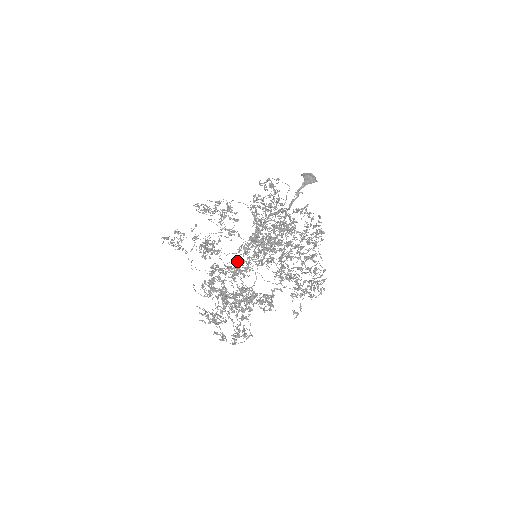
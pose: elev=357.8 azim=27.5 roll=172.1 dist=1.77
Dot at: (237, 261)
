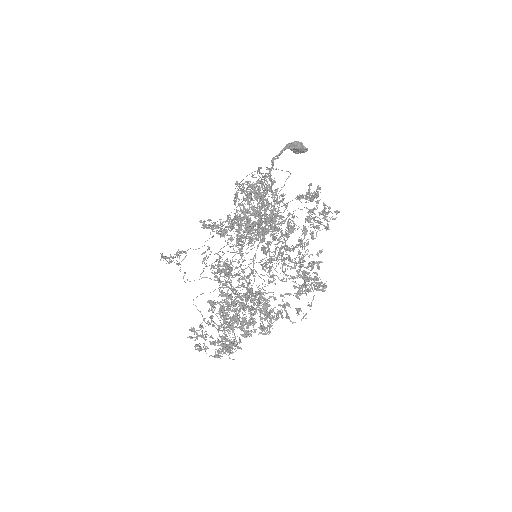
Dot at: occluded
